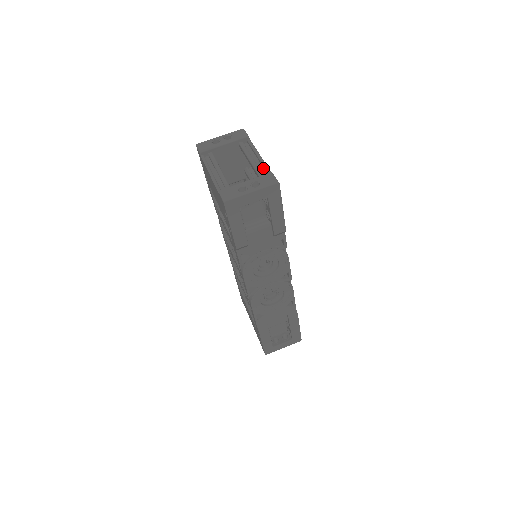
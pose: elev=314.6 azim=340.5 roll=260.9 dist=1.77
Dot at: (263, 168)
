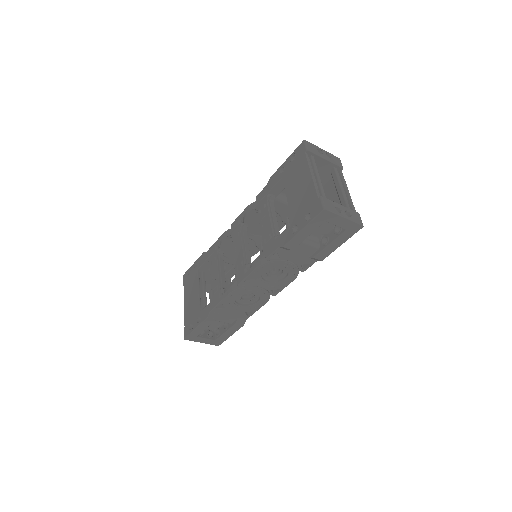
Dot at: (349, 203)
